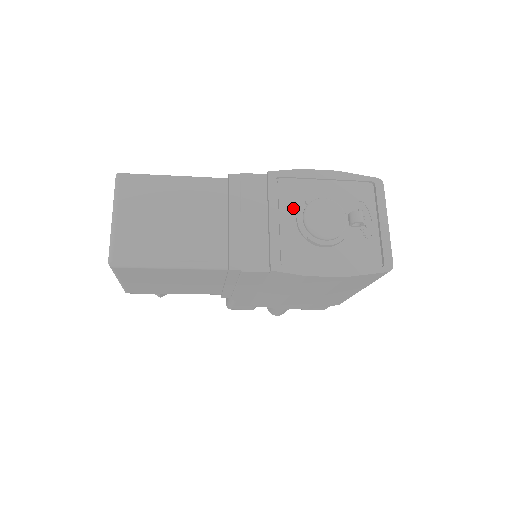
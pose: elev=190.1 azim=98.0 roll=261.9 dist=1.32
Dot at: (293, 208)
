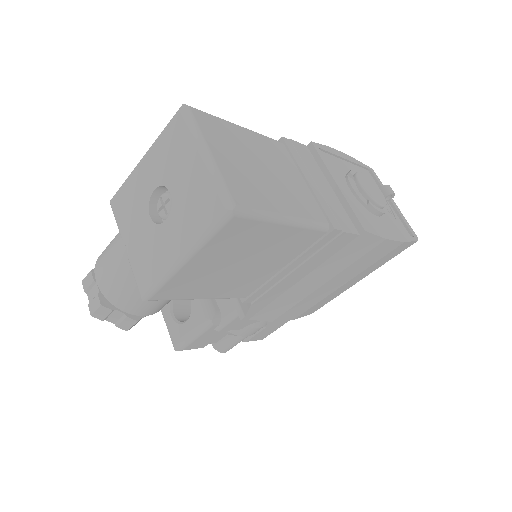
Dot at: (342, 179)
